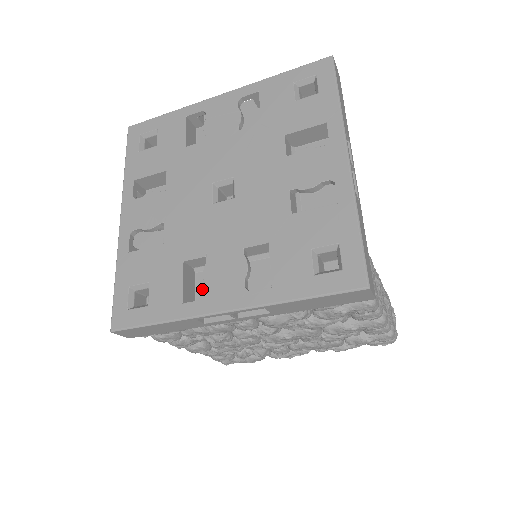
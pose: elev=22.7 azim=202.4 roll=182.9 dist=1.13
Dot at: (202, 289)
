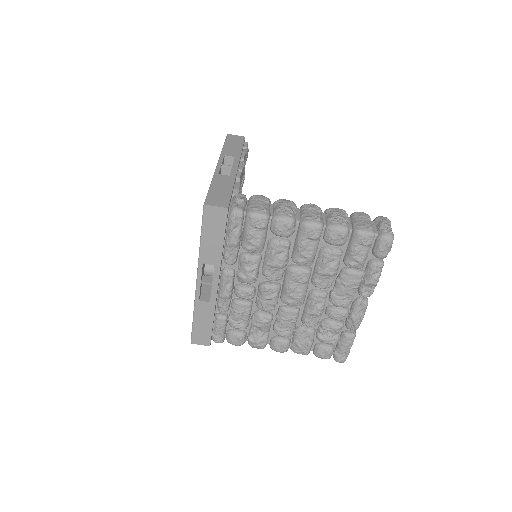
Dot at: occluded
